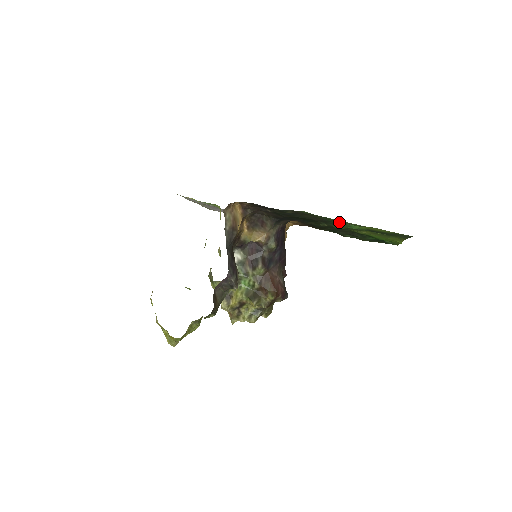
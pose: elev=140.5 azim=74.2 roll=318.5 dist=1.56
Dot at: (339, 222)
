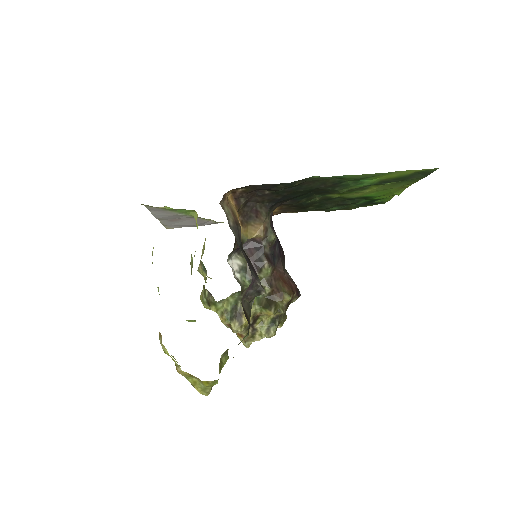
Dot at: (354, 179)
